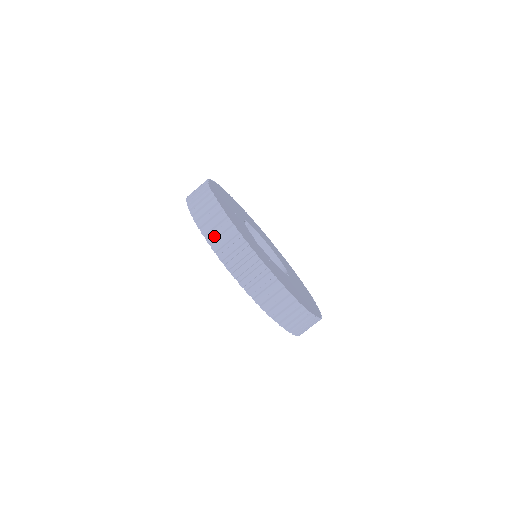
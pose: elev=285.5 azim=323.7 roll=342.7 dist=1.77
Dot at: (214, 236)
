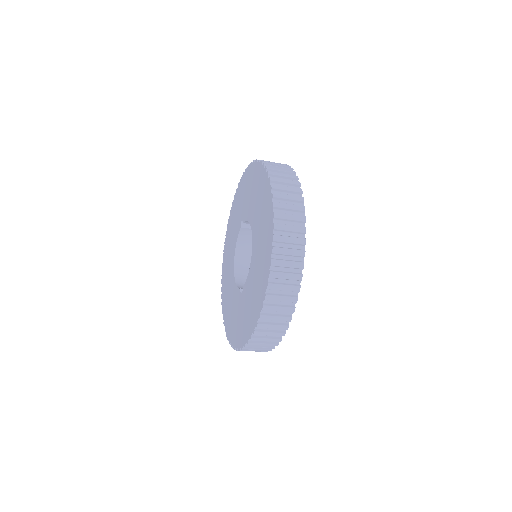
Dot at: (282, 196)
